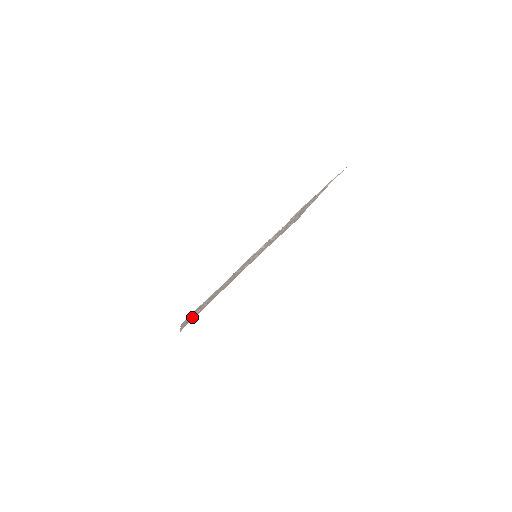
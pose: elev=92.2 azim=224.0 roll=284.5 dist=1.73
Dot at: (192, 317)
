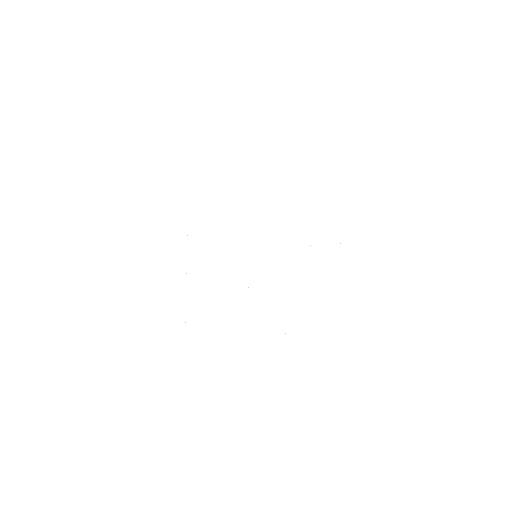
Dot at: occluded
